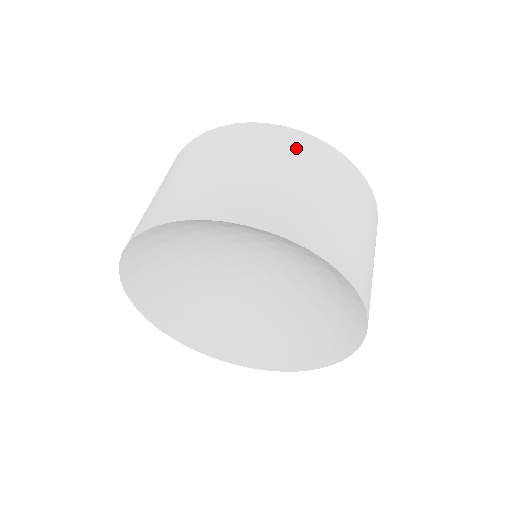
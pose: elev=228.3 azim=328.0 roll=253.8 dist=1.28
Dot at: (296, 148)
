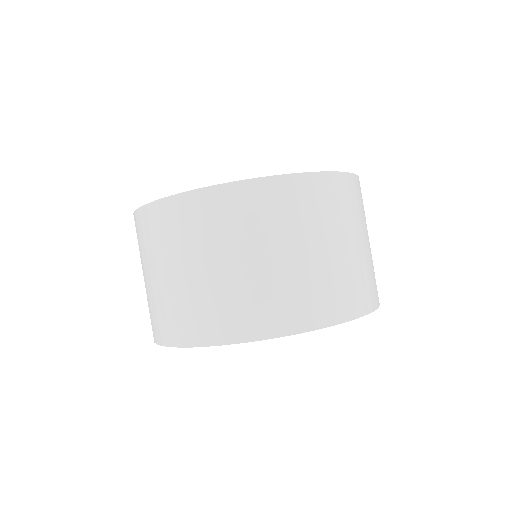
Dot at: (315, 203)
